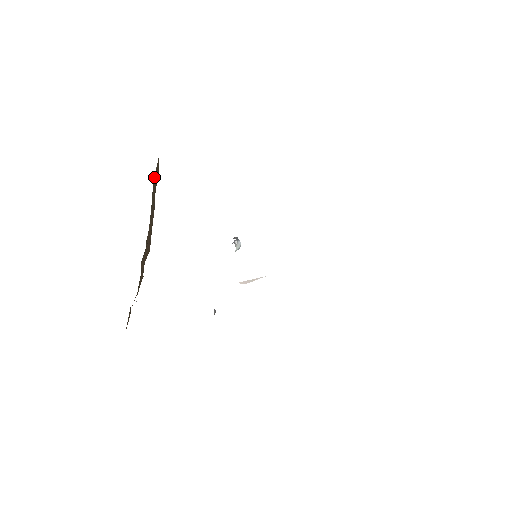
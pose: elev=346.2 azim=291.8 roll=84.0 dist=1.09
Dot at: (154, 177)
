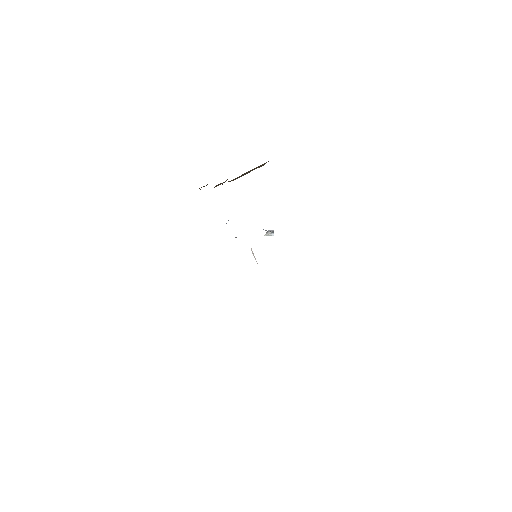
Dot at: occluded
